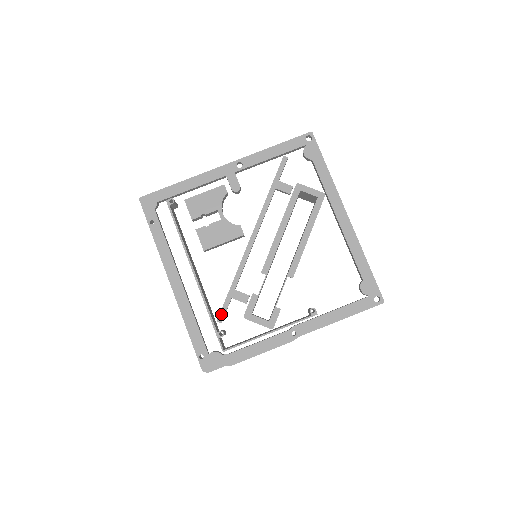
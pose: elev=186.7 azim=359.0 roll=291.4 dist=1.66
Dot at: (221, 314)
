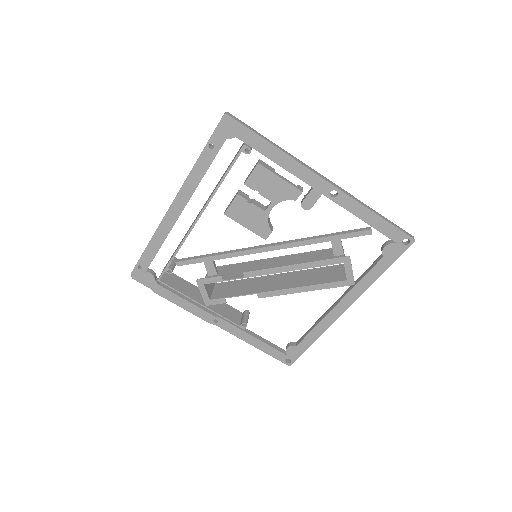
Dot at: (184, 262)
